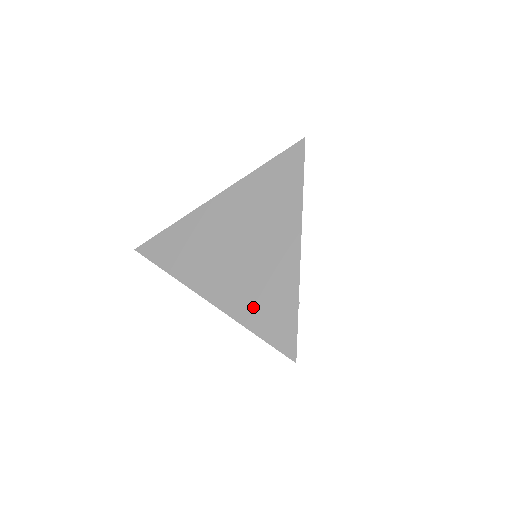
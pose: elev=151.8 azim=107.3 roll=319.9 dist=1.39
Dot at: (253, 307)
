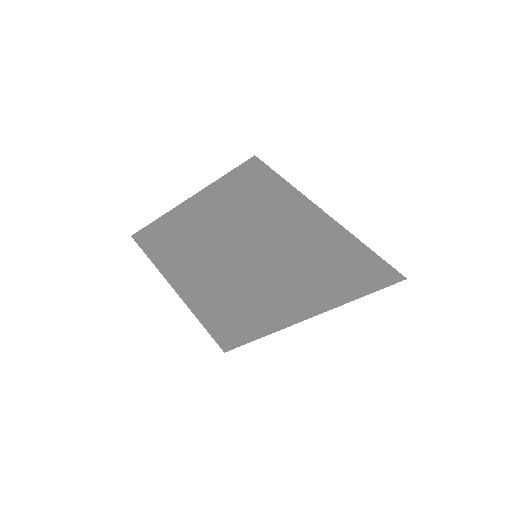
Dot at: (330, 252)
